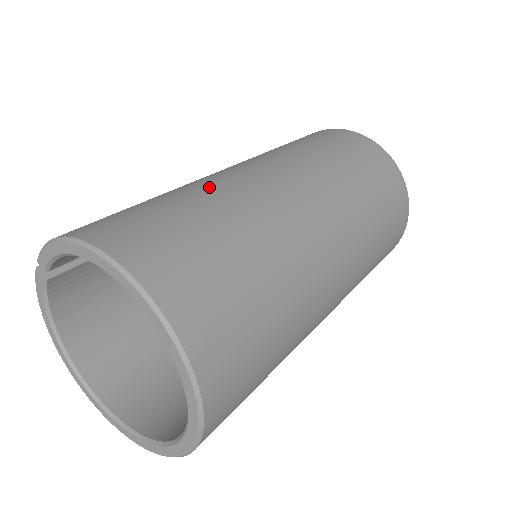
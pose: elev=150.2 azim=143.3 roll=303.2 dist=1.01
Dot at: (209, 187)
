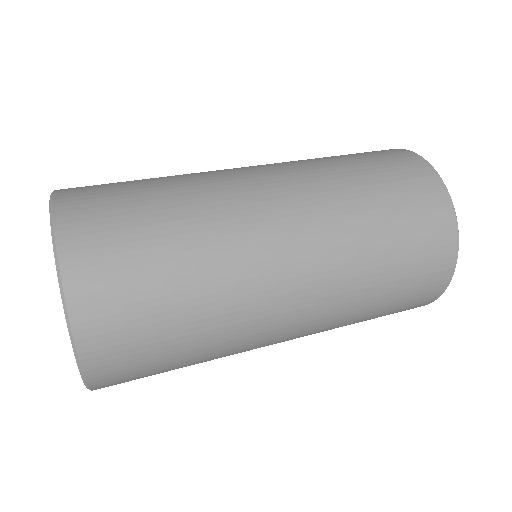
Dot at: occluded
